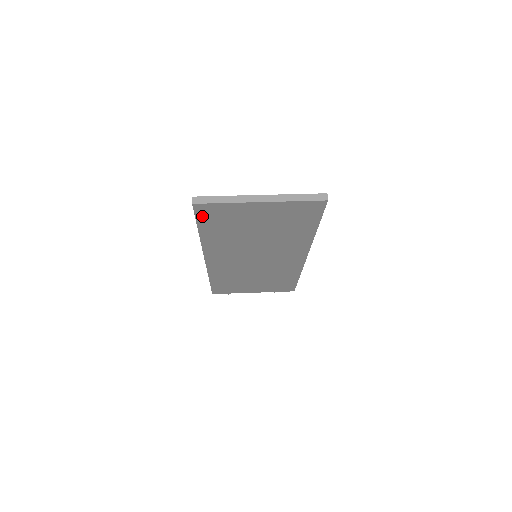
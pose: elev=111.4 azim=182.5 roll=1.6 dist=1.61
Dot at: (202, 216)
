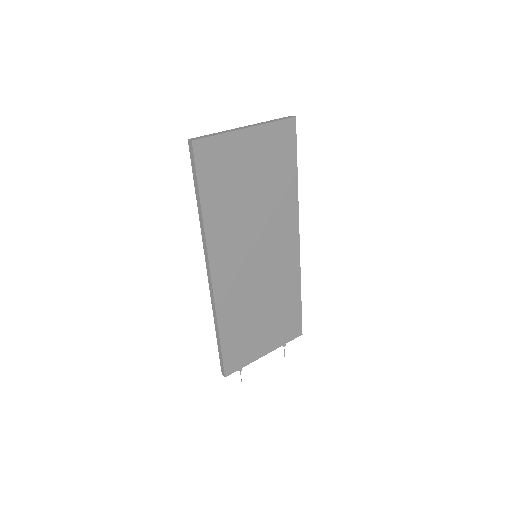
Dot at: (201, 166)
